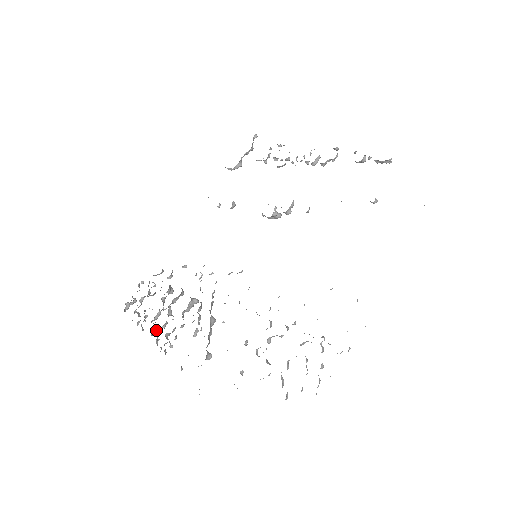
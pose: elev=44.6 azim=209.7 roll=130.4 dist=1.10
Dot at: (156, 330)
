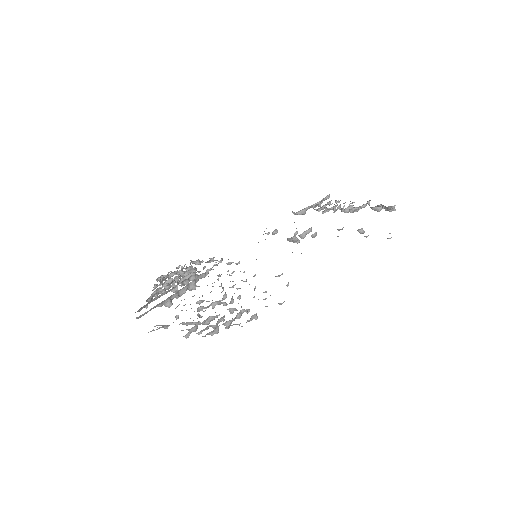
Dot at: (159, 288)
